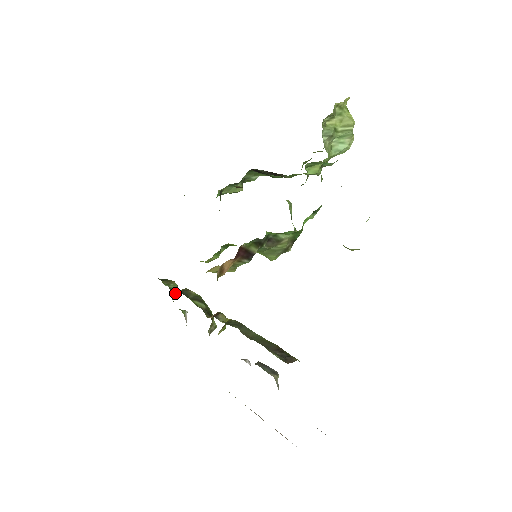
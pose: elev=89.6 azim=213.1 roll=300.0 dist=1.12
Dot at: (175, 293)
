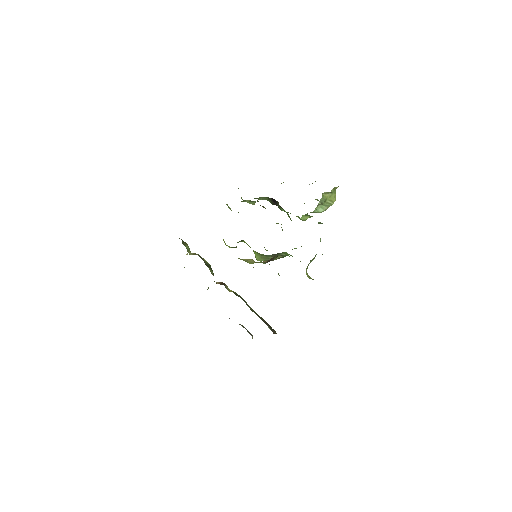
Dot at: (190, 254)
